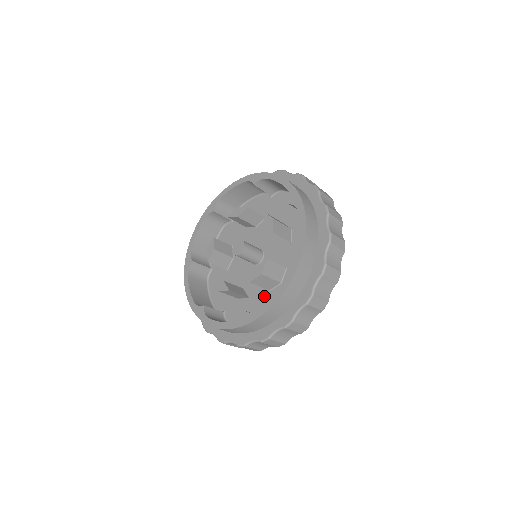
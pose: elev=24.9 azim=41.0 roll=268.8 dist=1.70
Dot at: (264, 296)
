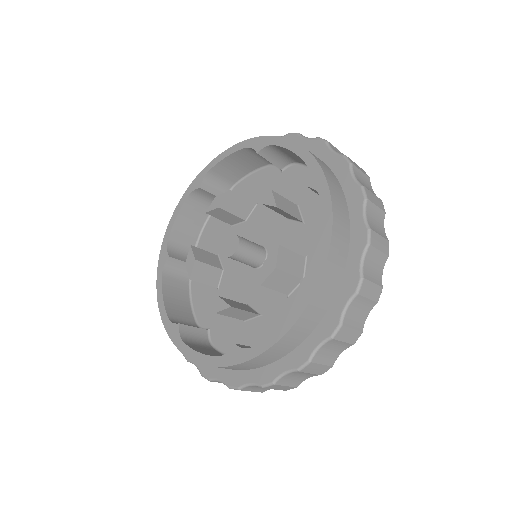
Dot at: occluded
